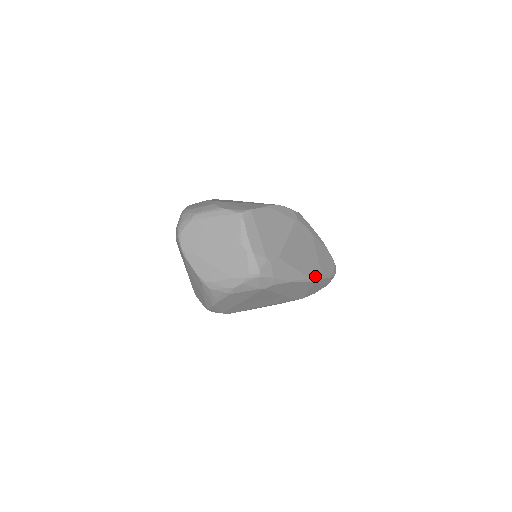
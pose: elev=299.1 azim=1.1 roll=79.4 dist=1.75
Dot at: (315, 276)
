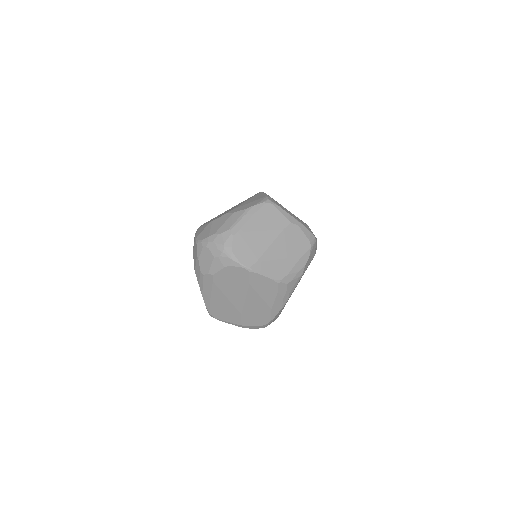
Dot at: occluded
